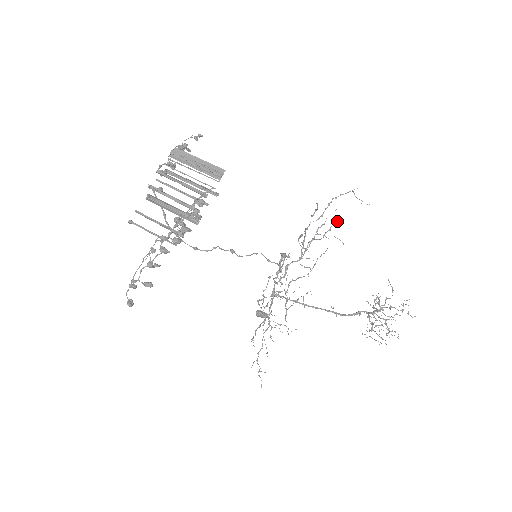
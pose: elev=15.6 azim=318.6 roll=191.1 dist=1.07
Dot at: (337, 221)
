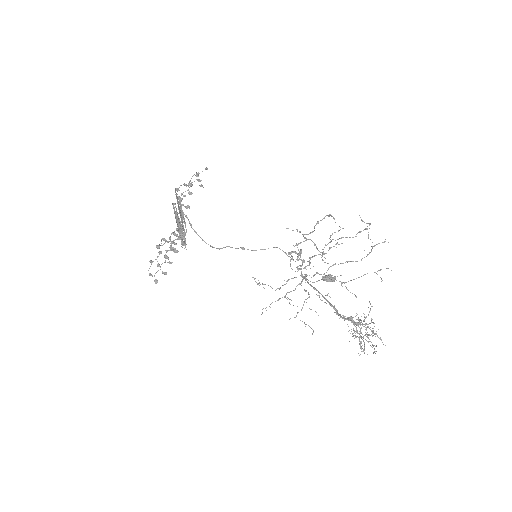
Dot at: (370, 223)
